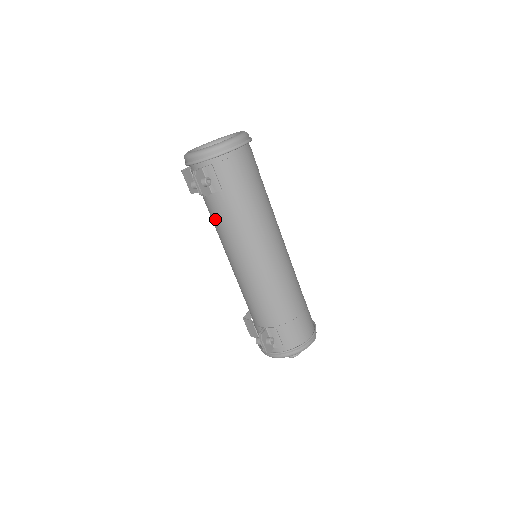
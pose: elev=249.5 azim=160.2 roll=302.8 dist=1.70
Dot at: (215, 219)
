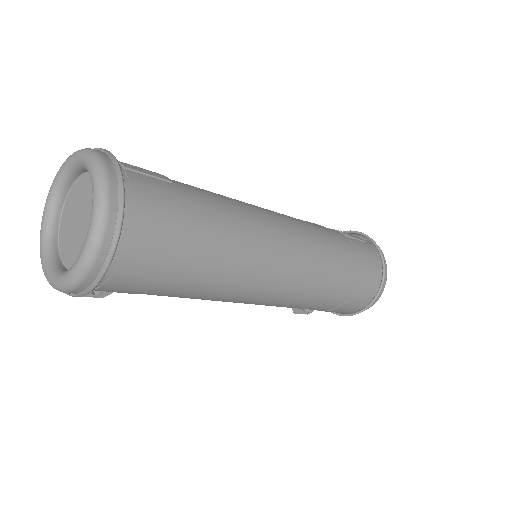
Dot at: occluded
